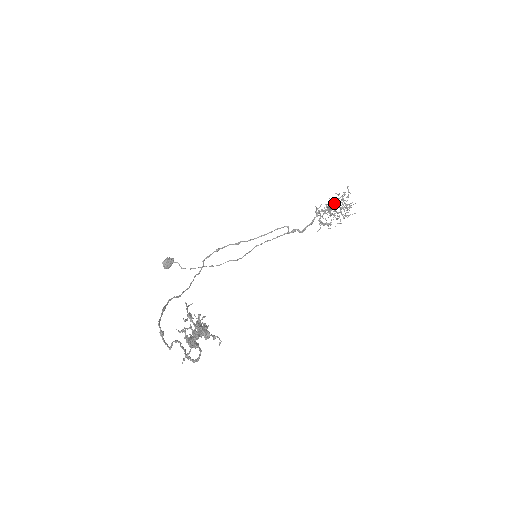
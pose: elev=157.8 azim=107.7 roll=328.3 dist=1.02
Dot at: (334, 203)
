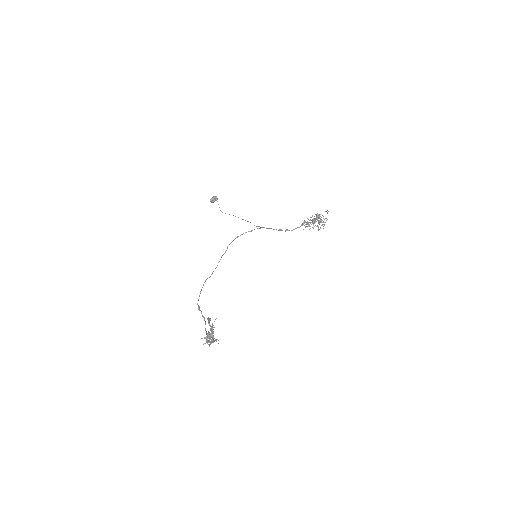
Dot at: (314, 223)
